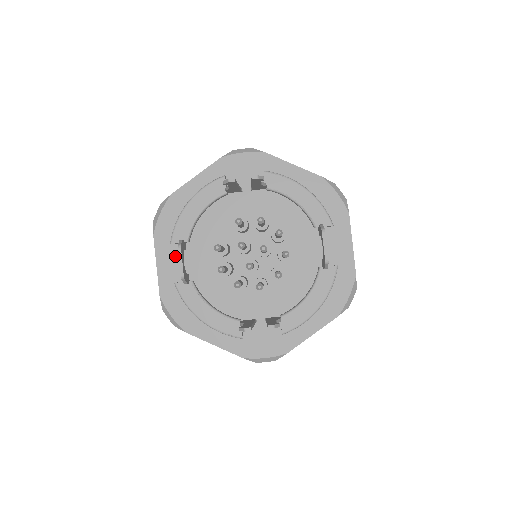
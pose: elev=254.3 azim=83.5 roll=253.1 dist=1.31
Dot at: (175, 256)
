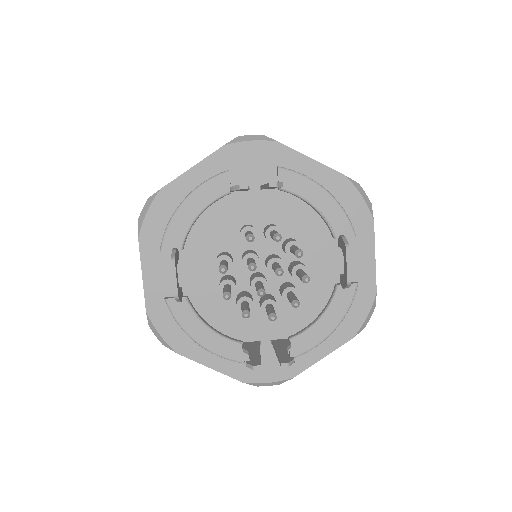
Dot at: (165, 266)
